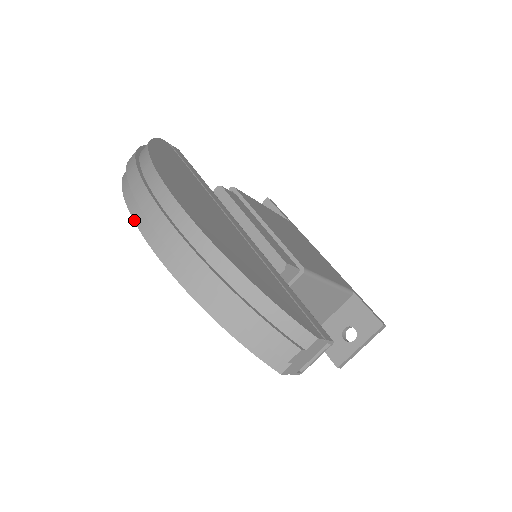
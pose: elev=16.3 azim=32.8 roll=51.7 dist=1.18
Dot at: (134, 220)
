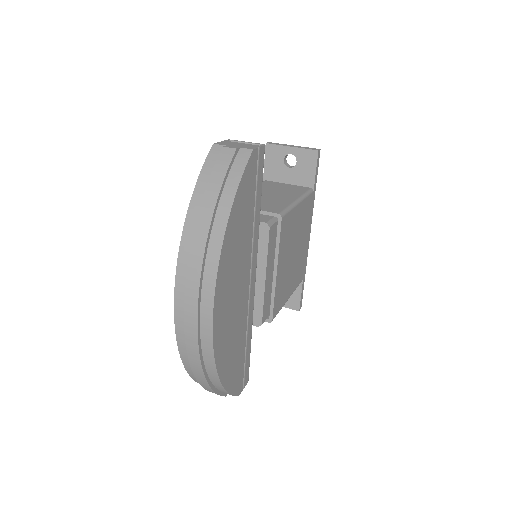
Dot at: (174, 300)
